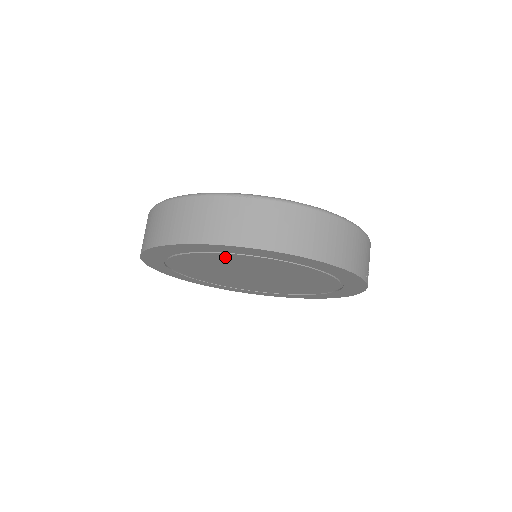
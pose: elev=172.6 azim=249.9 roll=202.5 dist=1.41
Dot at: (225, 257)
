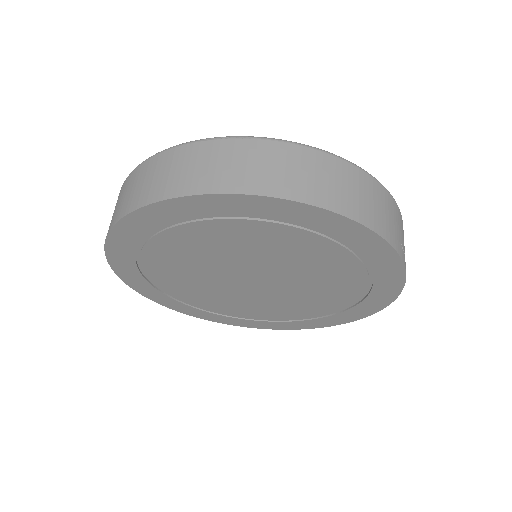
Dot at: (207, 232)
